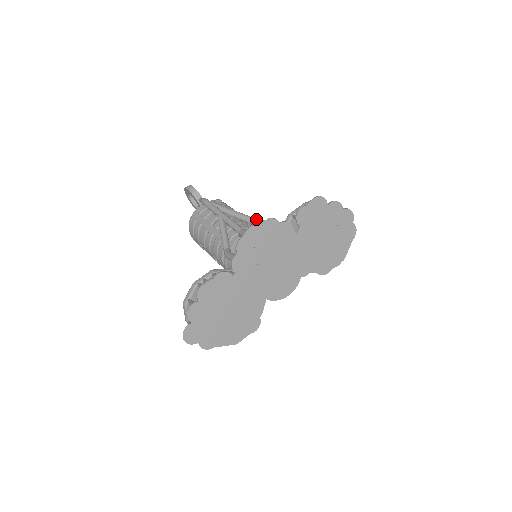
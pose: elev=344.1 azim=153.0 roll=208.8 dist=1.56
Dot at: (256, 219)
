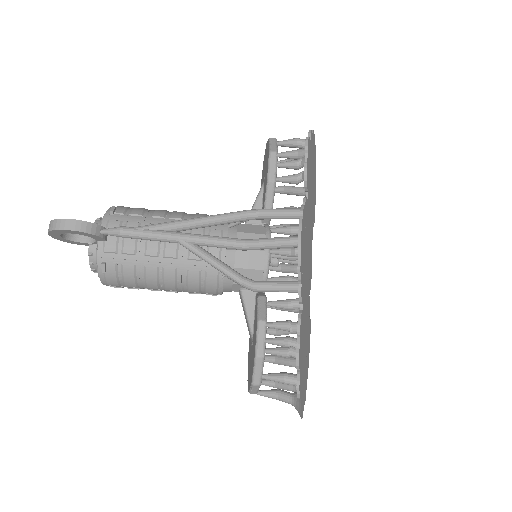
Dot at: (236, 213)
